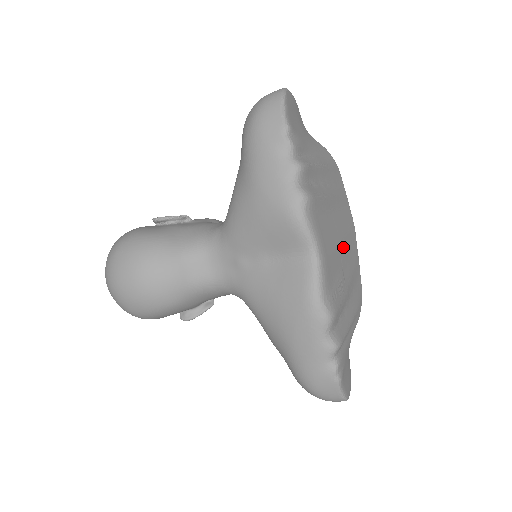
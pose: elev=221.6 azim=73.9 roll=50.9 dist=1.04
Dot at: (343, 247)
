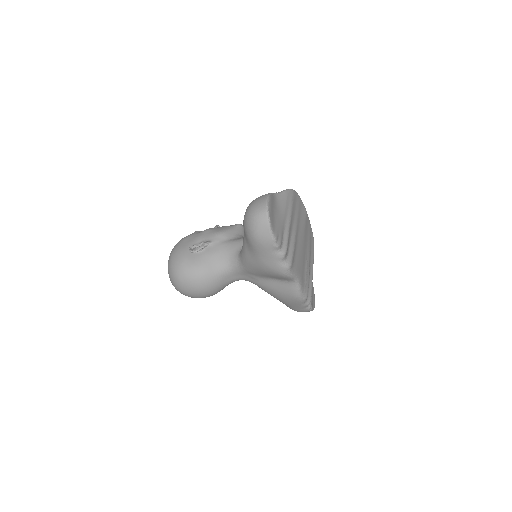
Dot at: (304, 244)
